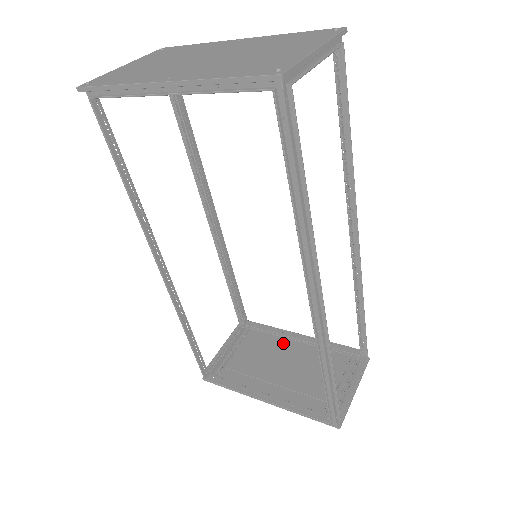
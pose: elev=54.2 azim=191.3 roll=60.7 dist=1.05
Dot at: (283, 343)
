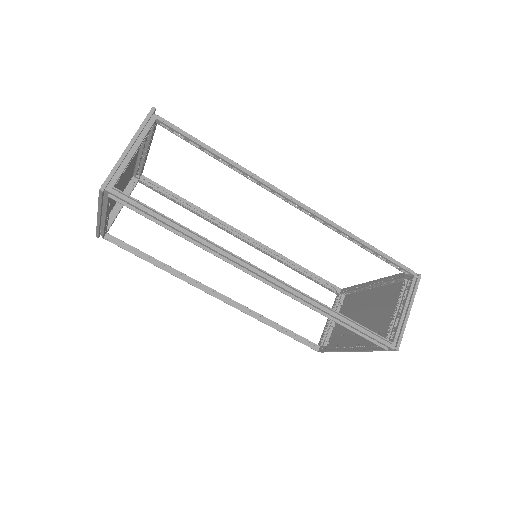
Dot at: (363, 295)
